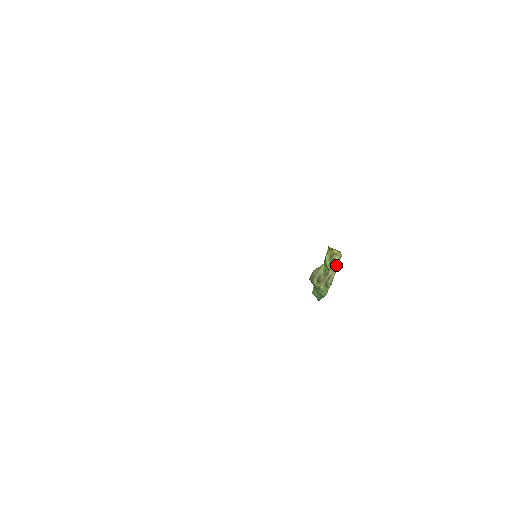
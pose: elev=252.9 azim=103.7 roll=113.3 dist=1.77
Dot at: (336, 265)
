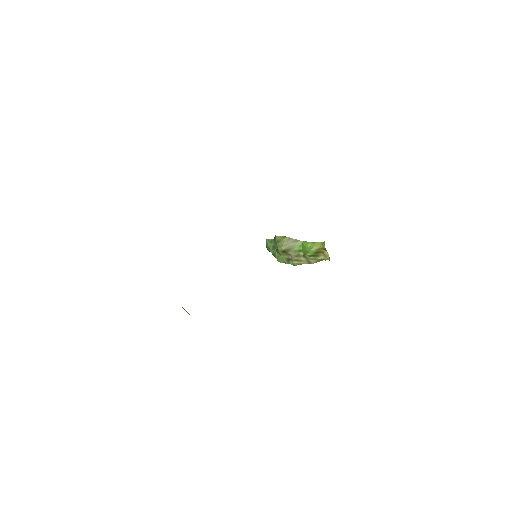
Dot at: (315, 261)
